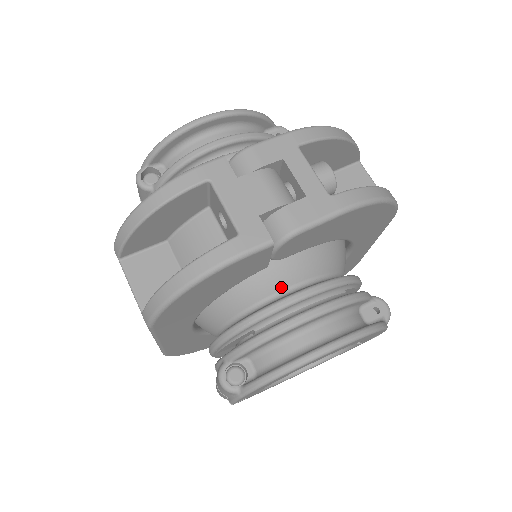
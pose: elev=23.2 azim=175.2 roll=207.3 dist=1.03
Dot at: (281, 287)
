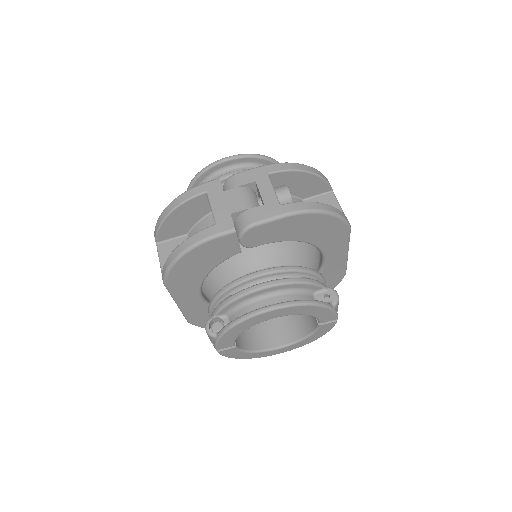
Dot at: (252, 268)
